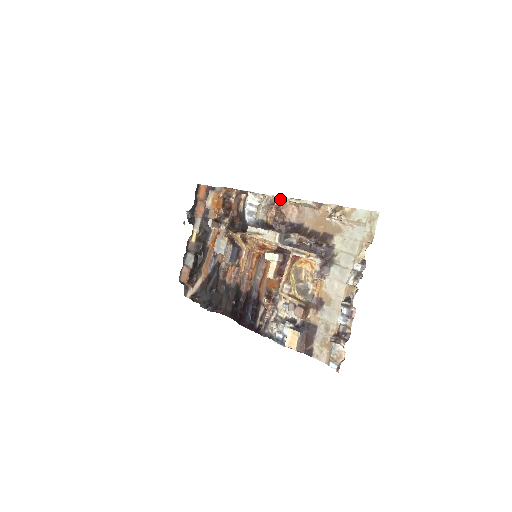
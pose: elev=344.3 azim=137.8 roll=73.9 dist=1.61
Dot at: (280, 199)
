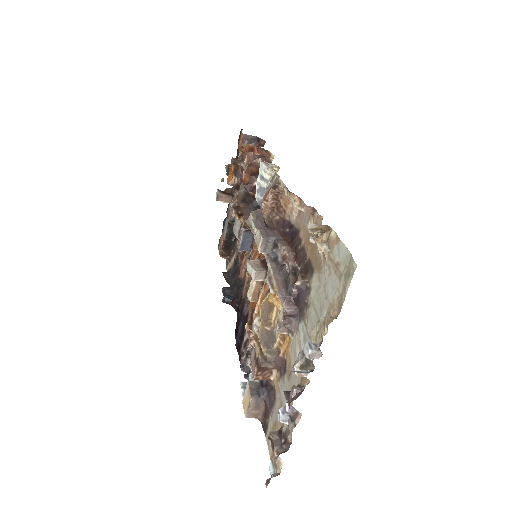
Dot at: (278, 183)
